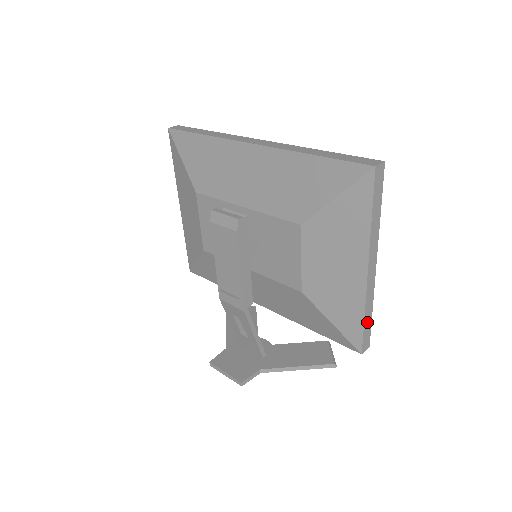
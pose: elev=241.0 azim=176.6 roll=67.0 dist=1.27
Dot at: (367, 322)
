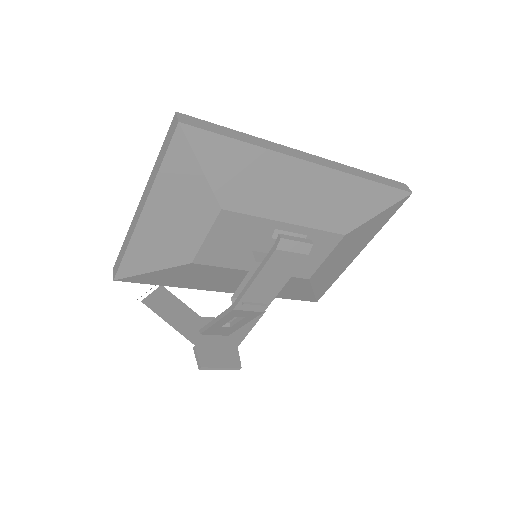
Dot at: occluded
